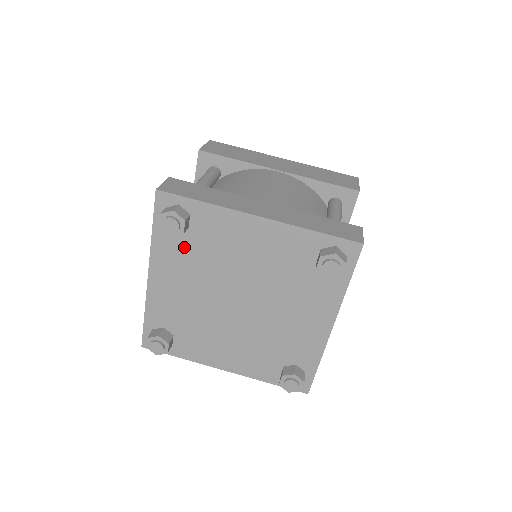
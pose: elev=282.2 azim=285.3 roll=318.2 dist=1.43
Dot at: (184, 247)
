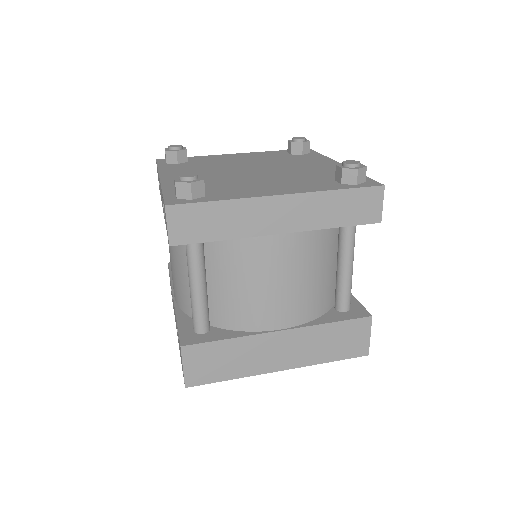
Dot at: (188, 166)
